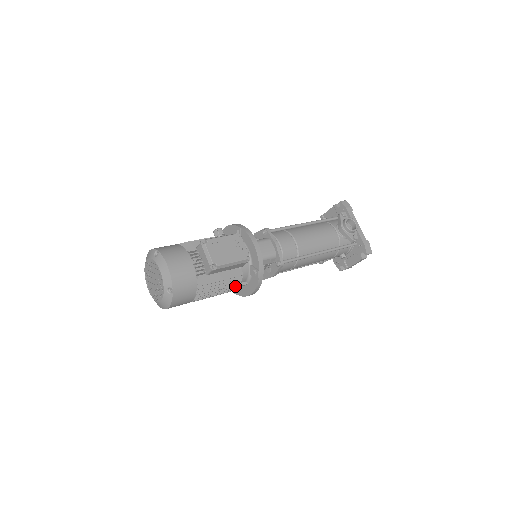
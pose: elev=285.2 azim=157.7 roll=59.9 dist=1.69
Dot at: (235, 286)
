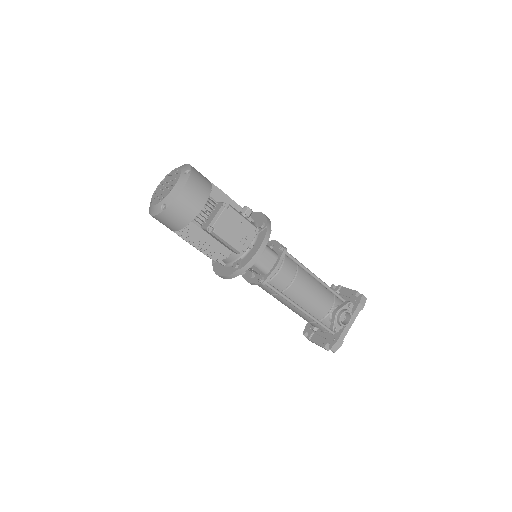
Dot at: (214, 257)
